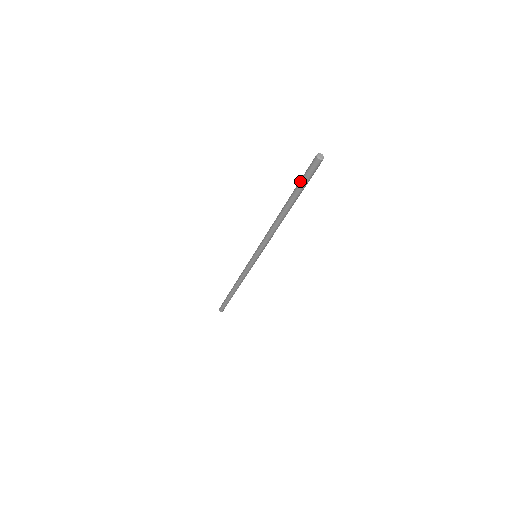
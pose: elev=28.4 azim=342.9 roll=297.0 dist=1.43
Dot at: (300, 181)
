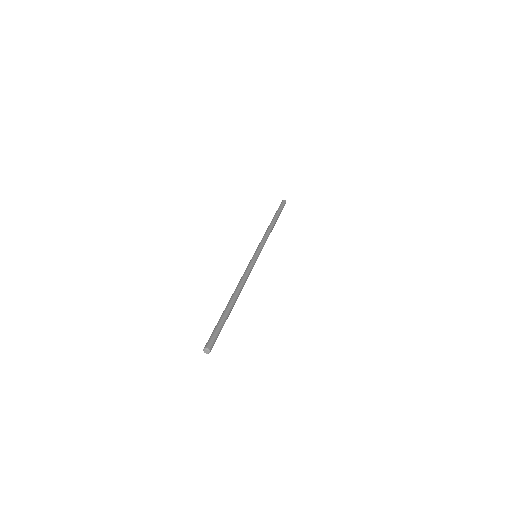
Dot at: occluded
